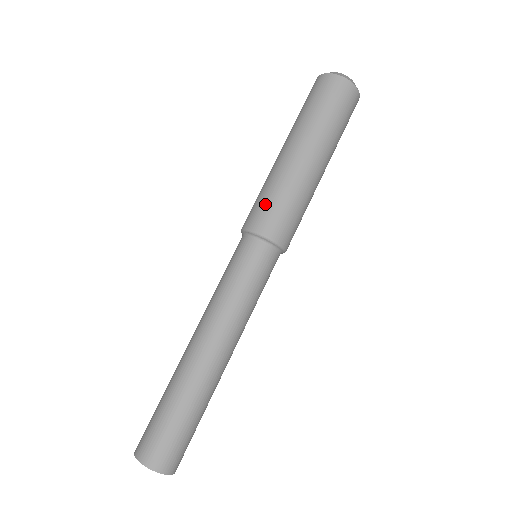
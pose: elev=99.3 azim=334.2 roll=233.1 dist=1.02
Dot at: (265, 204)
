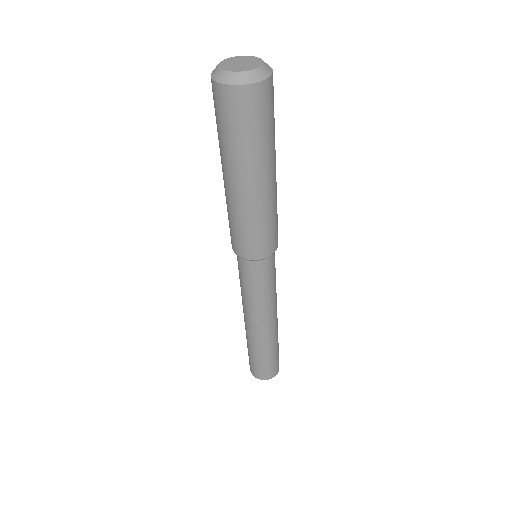
Dot at: (252, 239)
